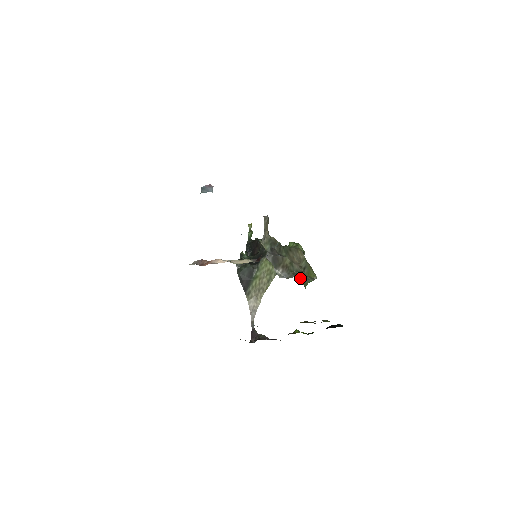
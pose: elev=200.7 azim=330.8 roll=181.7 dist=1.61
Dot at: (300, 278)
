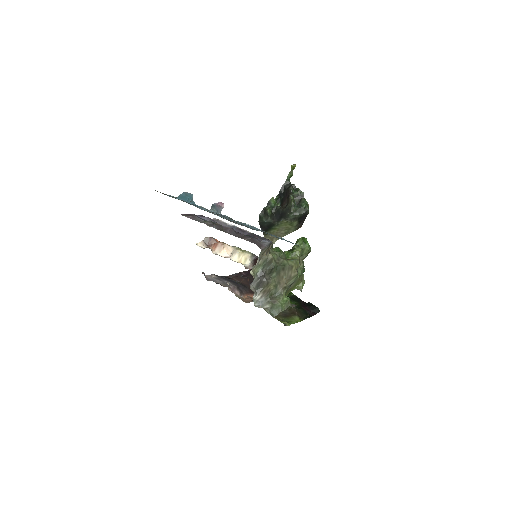
Dot at: (272, 309)
